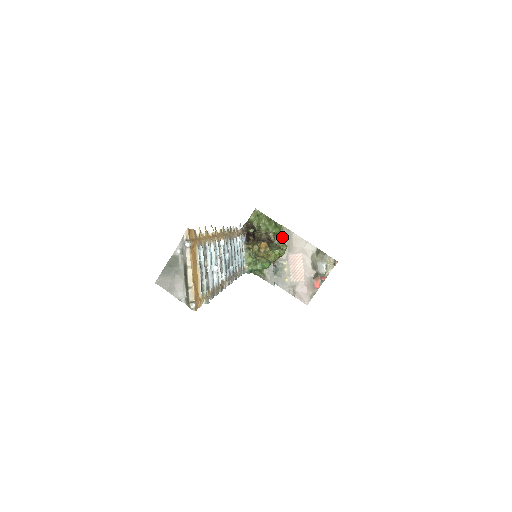
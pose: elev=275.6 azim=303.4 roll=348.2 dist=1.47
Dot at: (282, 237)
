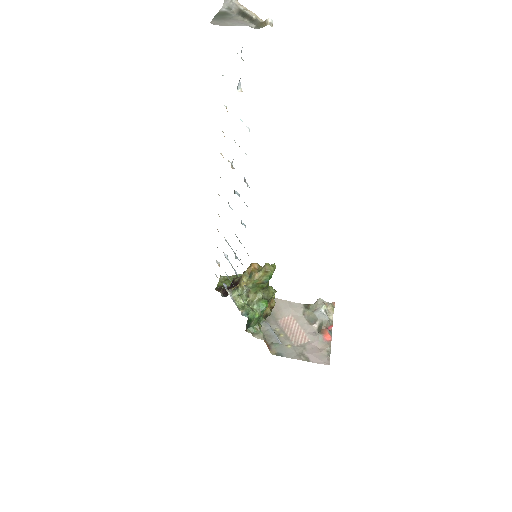
Dot at: occluded
